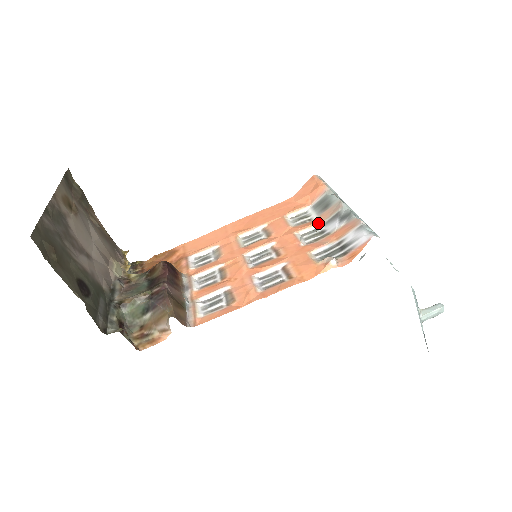
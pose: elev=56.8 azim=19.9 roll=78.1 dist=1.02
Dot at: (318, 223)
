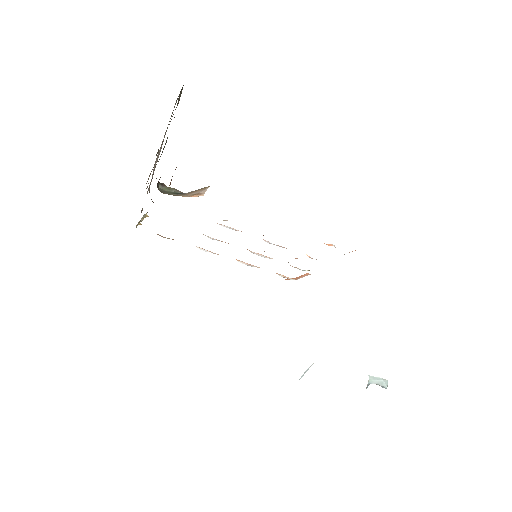
Dot at: occluded
